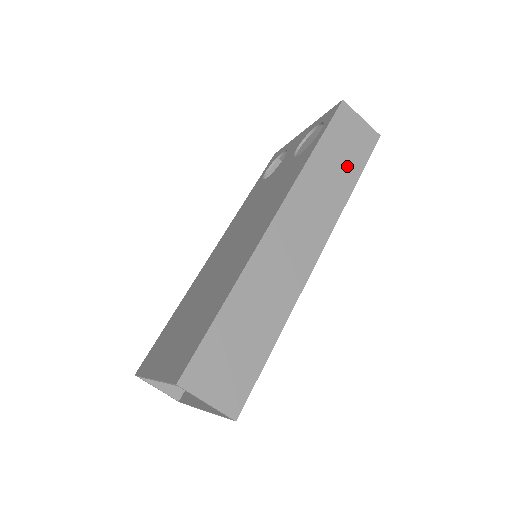
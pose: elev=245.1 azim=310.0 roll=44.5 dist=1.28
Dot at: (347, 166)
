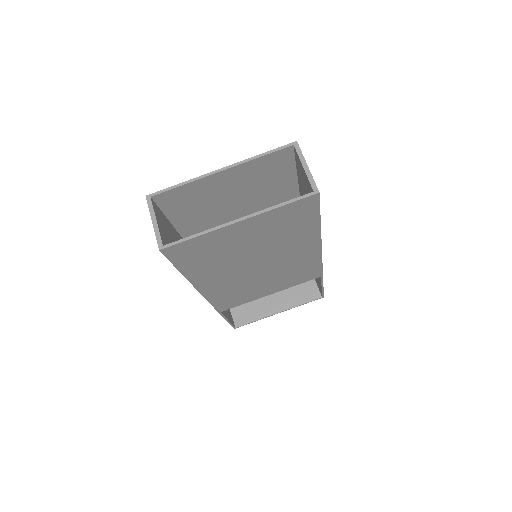
Dot at: occluded
